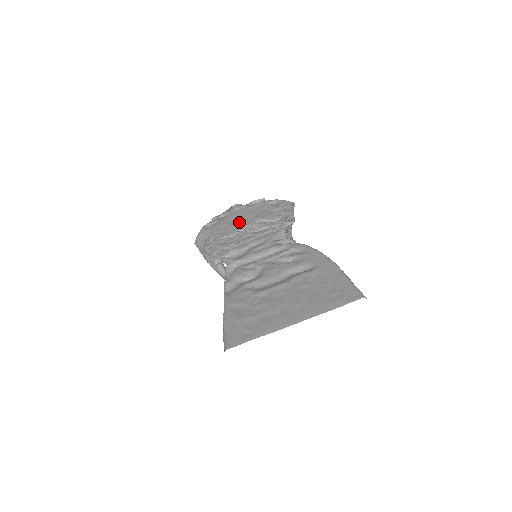
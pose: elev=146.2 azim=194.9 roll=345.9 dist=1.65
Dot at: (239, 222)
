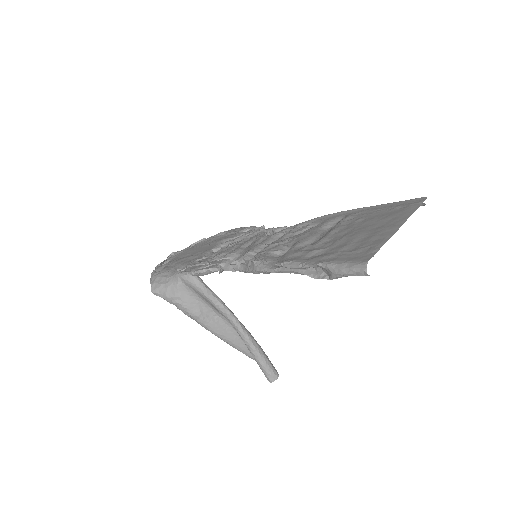
Dot at: (199, 251)
